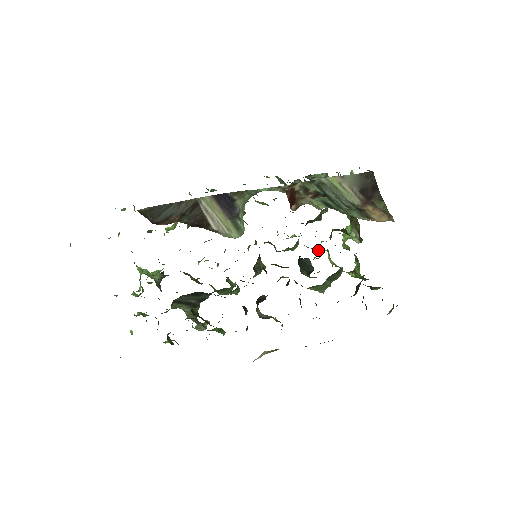
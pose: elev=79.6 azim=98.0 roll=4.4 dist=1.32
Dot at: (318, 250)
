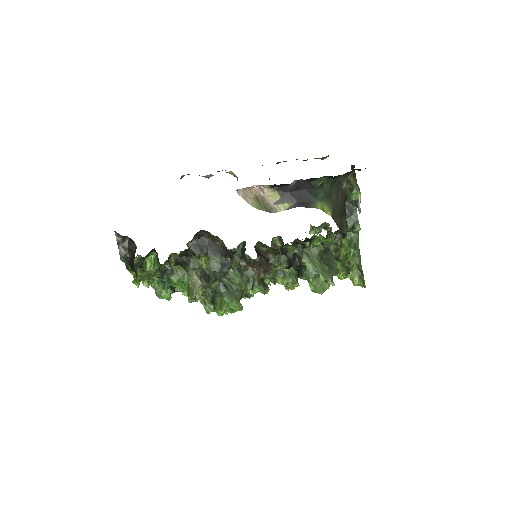
Dot at: occluded
